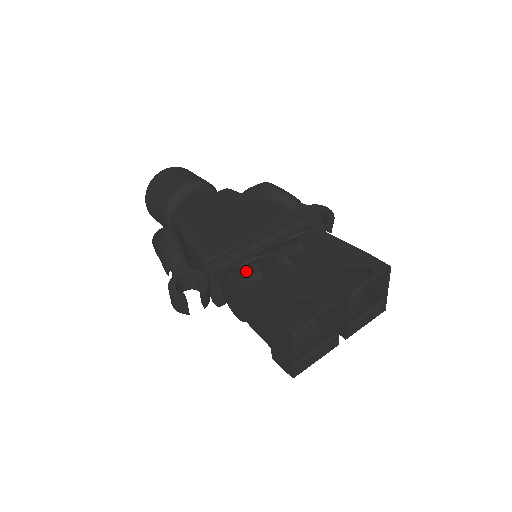
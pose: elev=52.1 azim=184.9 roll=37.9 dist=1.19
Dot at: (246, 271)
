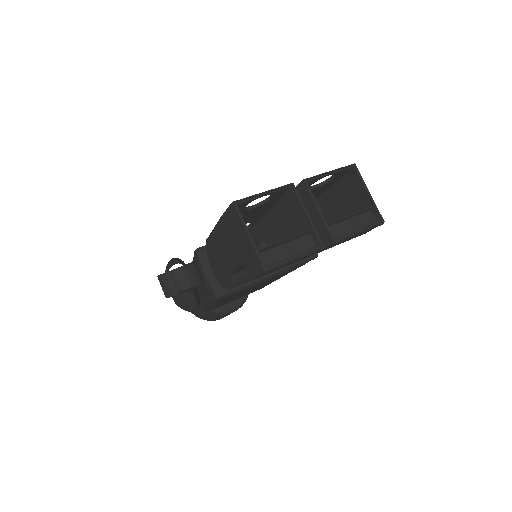
Dot at: occluded
